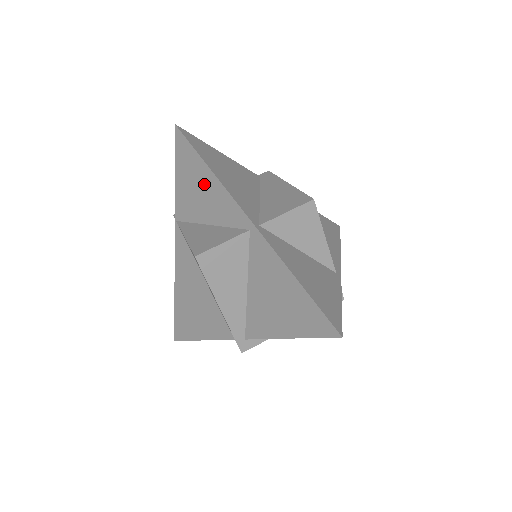
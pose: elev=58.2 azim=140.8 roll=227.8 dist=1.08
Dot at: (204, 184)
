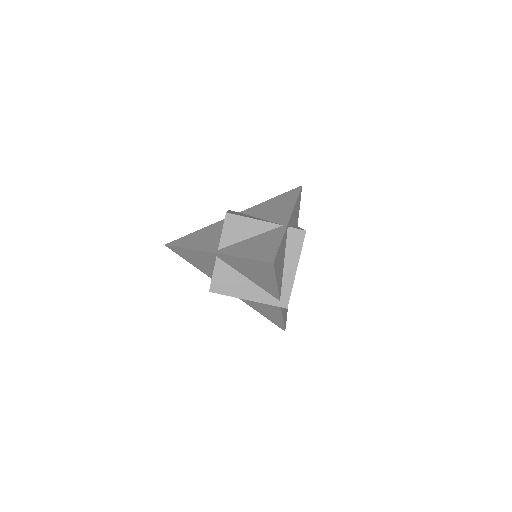
Dot at: (193, 256)
